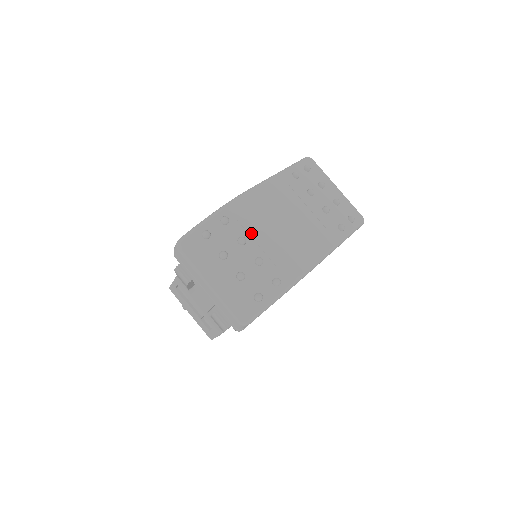
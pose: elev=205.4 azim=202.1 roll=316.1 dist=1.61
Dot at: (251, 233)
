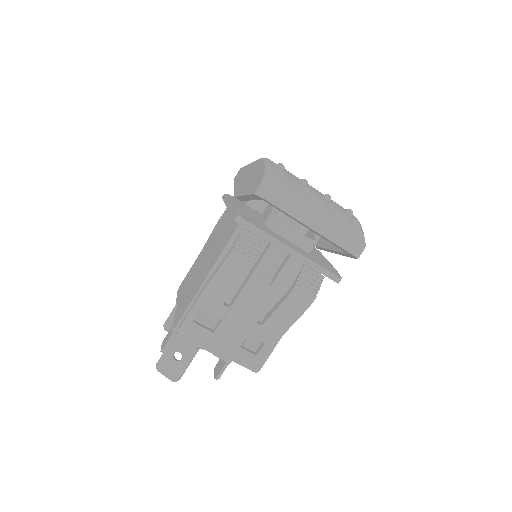
Dot at: occluded
